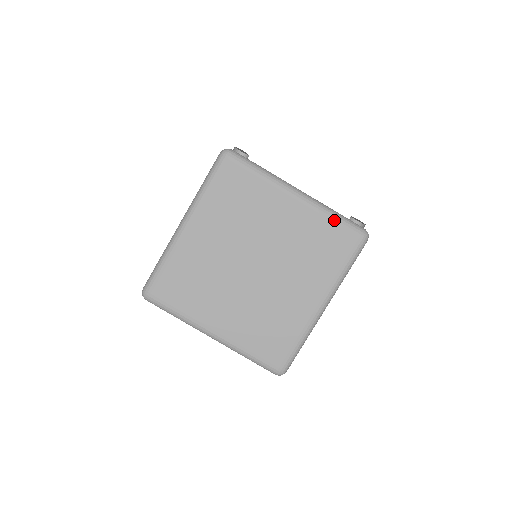
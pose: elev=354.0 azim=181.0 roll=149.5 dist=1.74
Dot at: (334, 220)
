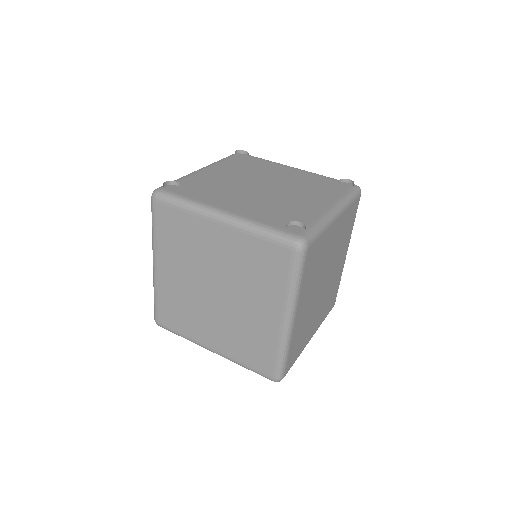
Dot at: (262, 237)
